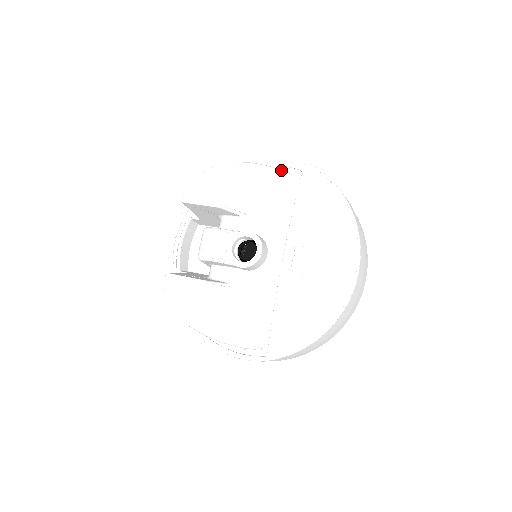
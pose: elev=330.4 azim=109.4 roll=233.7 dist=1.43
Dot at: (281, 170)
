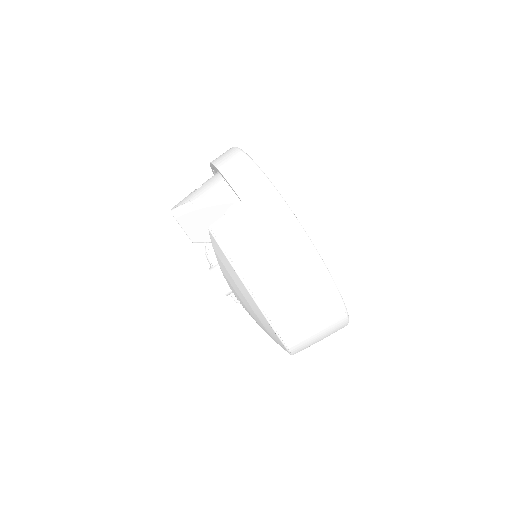
Dot at: (222, 198)
